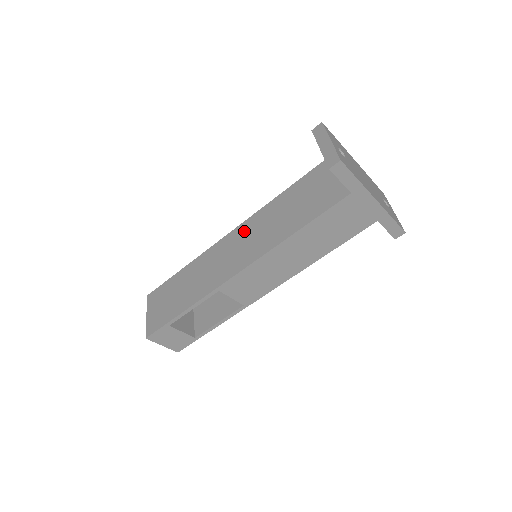
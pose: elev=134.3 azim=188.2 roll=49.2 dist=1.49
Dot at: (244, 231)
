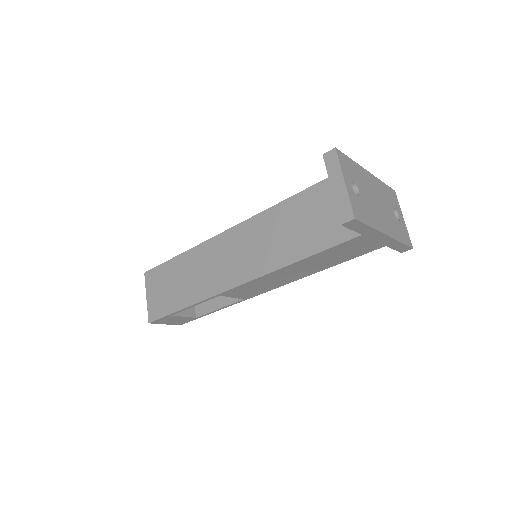
Dot at: (243, 235)
